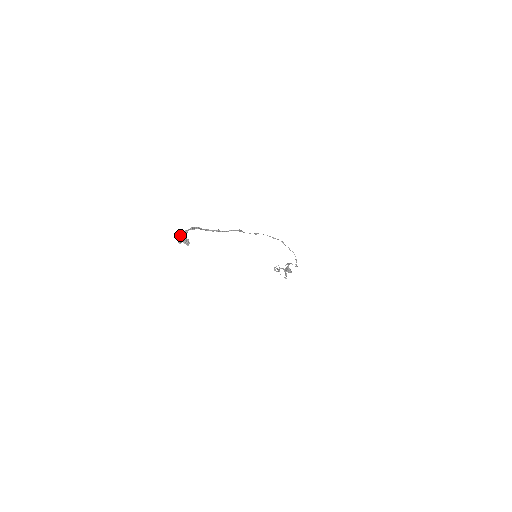
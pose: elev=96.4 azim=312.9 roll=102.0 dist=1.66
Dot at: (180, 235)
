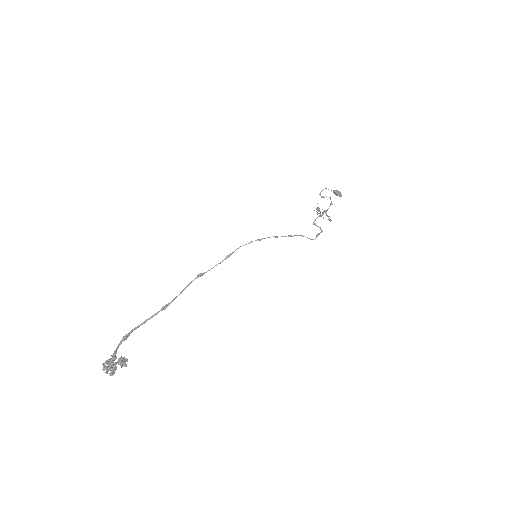
Dot at: occluded
